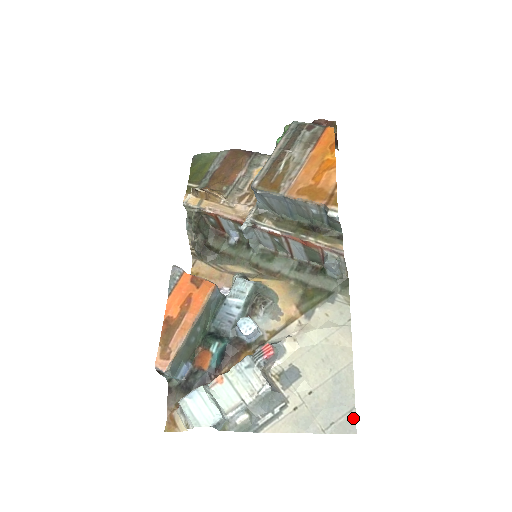
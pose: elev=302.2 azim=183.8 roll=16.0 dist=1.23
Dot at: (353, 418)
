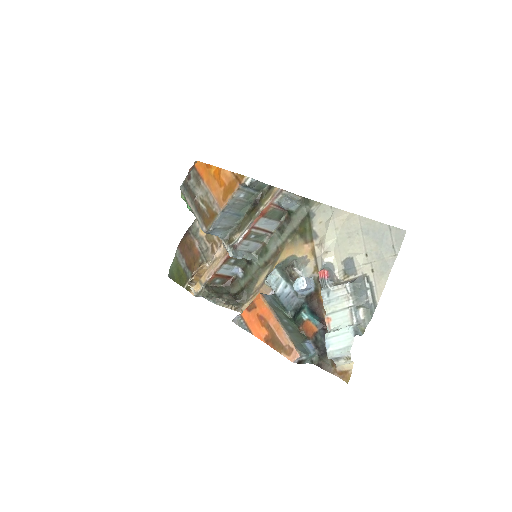
Dot at: (395, 230)
